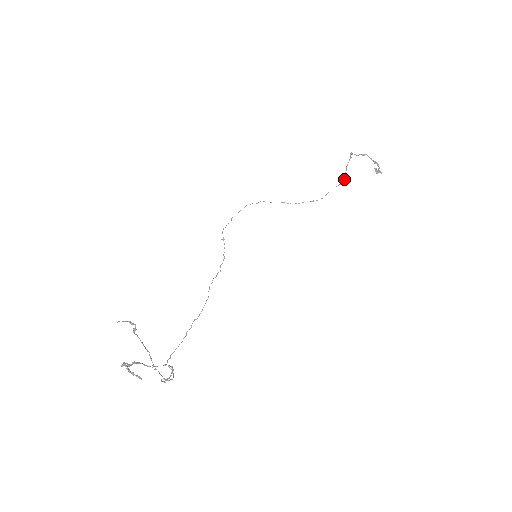
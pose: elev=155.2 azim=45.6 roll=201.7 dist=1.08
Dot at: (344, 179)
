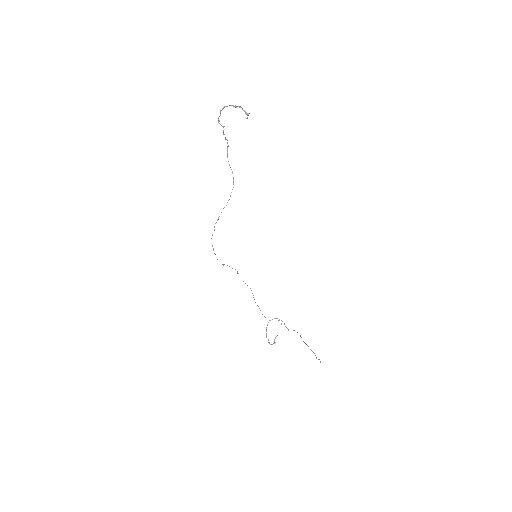
Dot at: occluded
